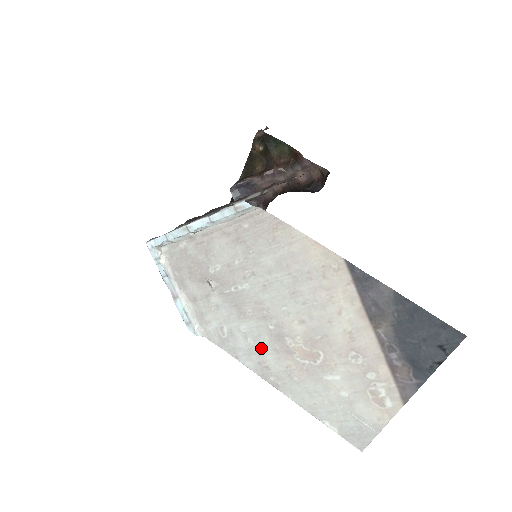
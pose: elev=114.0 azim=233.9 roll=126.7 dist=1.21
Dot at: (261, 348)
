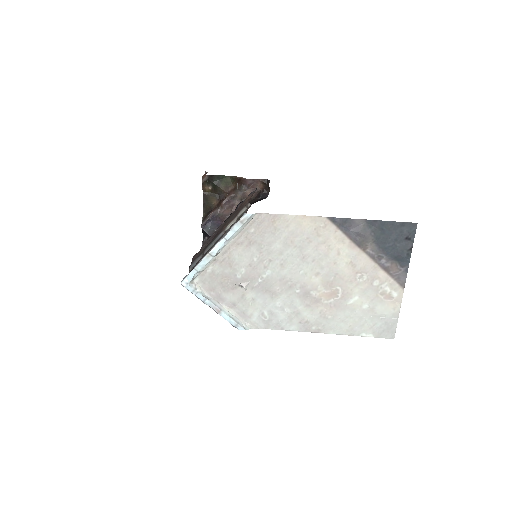
Dot at: (297, 310)
